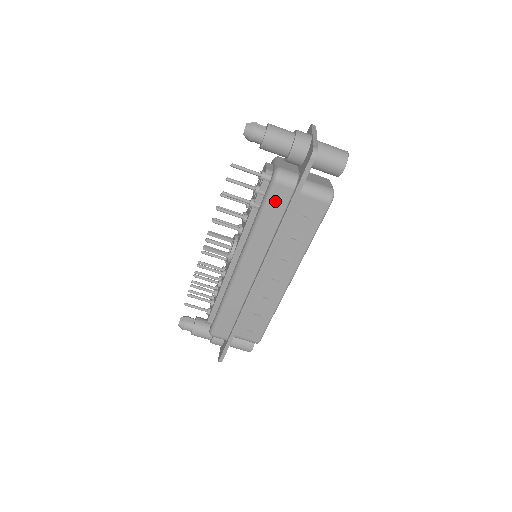
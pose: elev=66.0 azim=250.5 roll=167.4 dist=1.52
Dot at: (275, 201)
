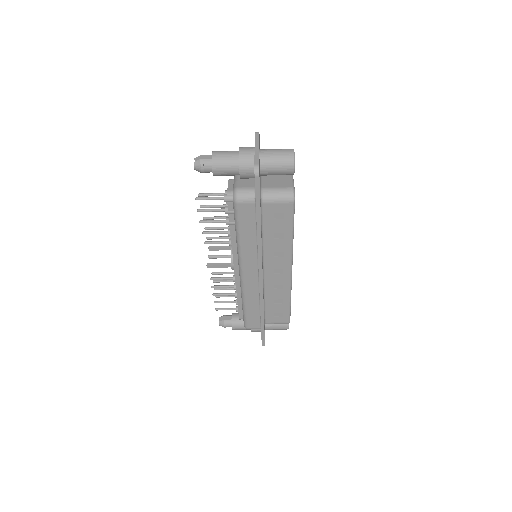
Dot at: (244, 217)
